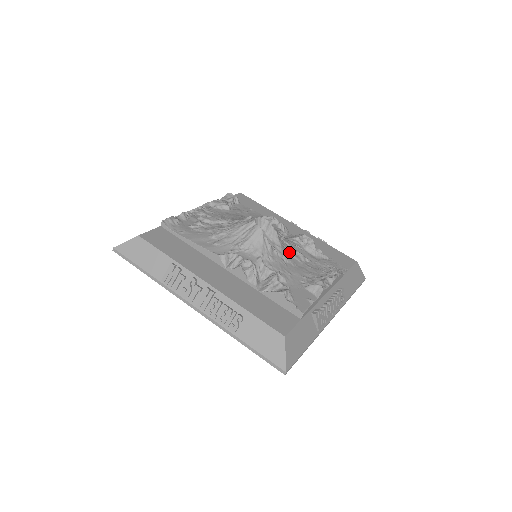
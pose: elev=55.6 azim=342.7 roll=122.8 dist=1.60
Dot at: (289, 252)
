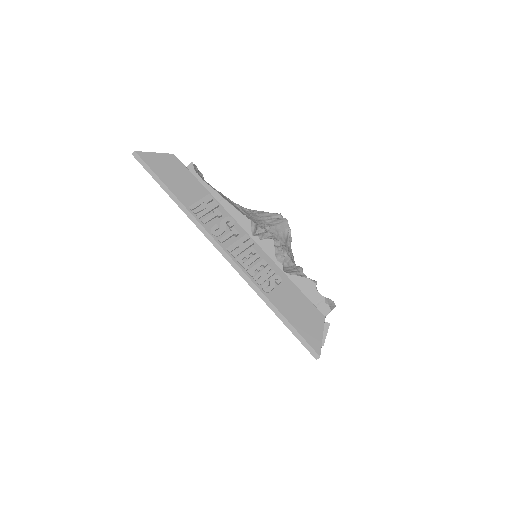
Dot at: occluded
